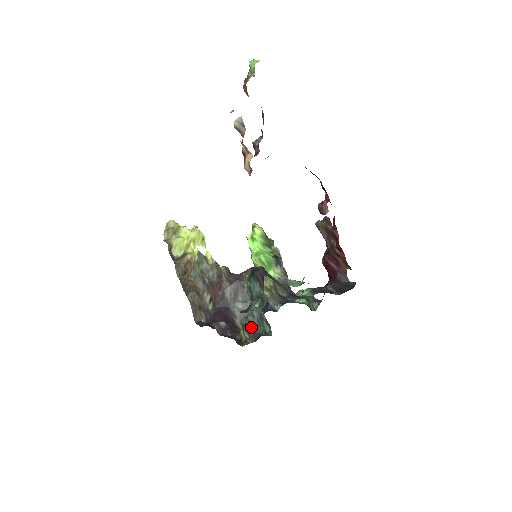
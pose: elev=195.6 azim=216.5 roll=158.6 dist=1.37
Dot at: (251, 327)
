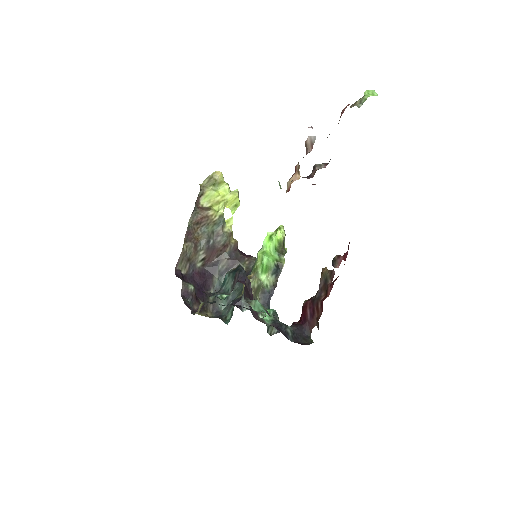
Dot at: (220, 304)
